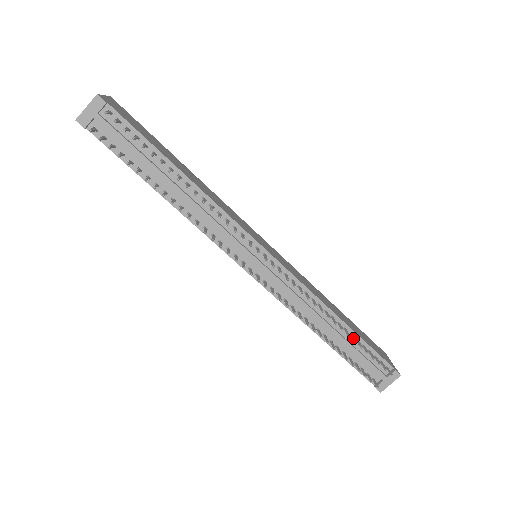
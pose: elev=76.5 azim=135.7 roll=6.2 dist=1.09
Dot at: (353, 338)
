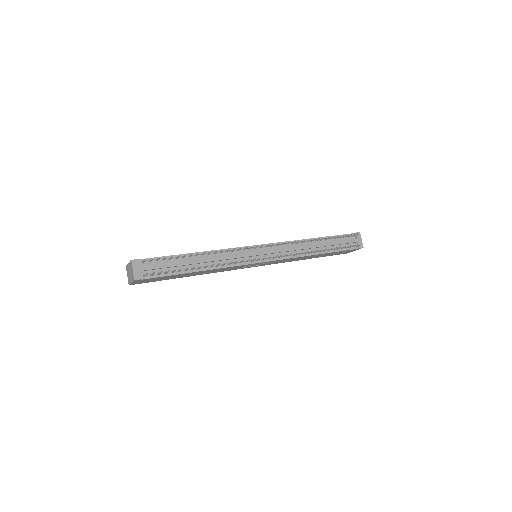
Dot at: (327, 238)
